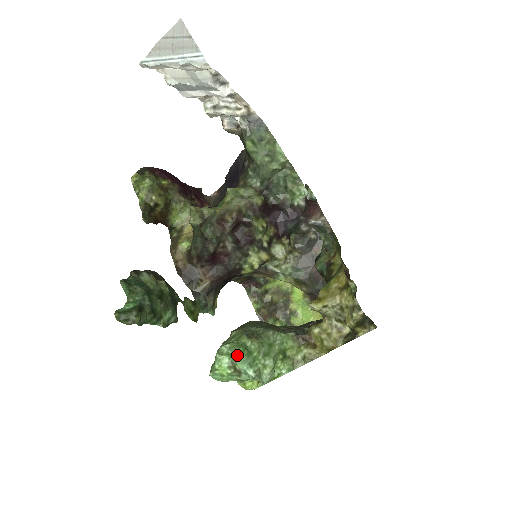
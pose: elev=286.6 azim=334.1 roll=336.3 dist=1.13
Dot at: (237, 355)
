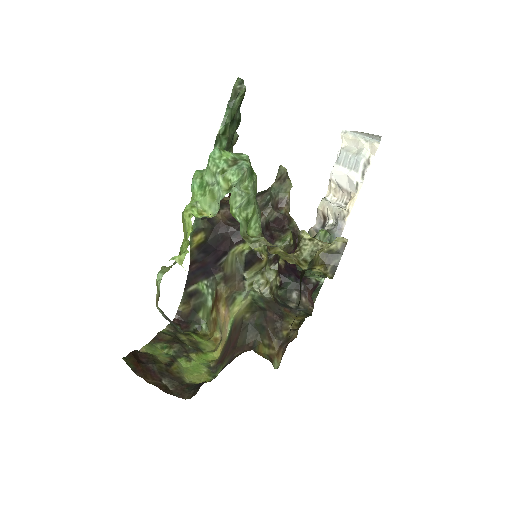
Dot at: (247, 162)
